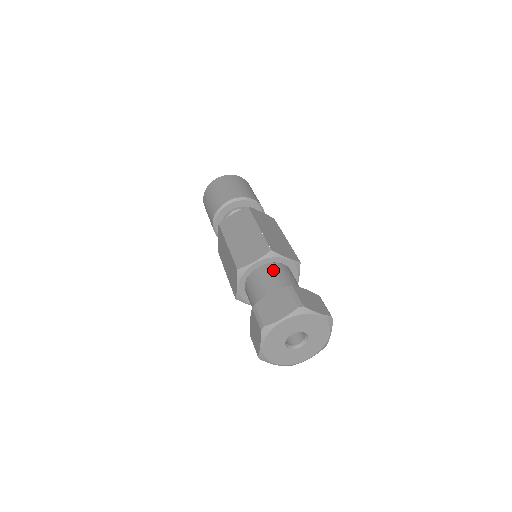
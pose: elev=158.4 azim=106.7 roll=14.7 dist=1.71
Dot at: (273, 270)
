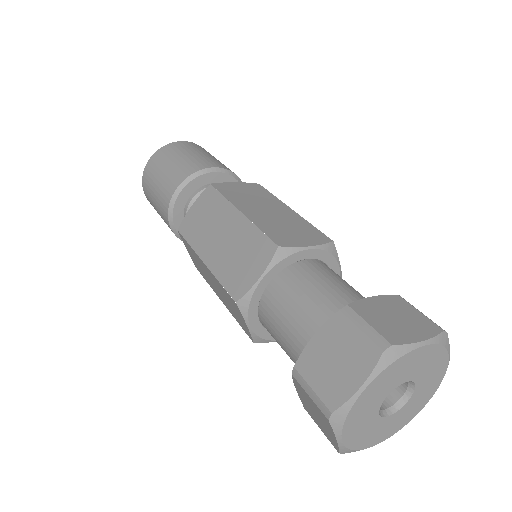
Dot at: (296, 280)
